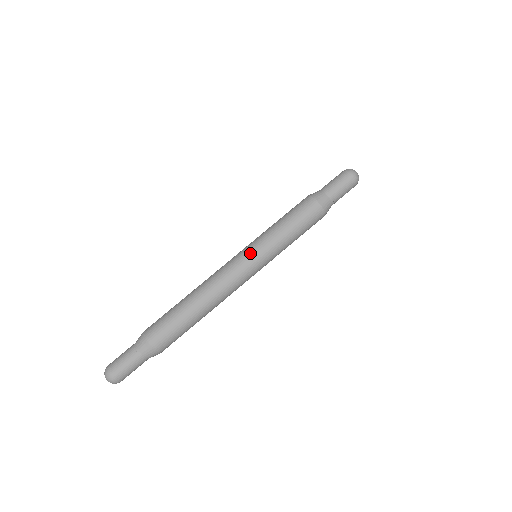
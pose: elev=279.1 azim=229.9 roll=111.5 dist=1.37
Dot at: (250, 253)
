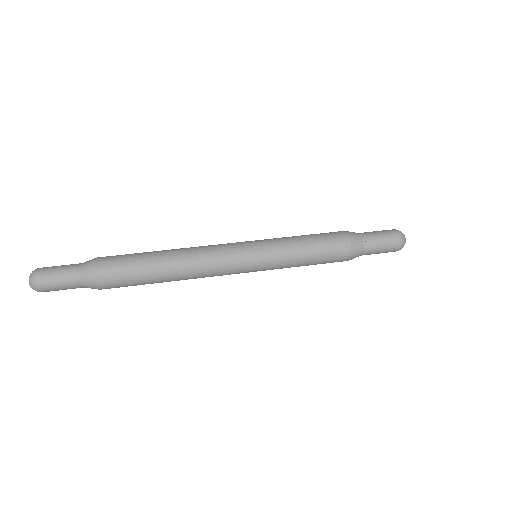
Dot at: (251, 243)
